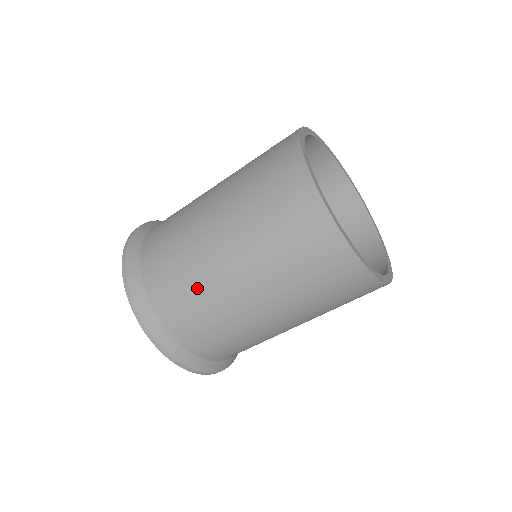
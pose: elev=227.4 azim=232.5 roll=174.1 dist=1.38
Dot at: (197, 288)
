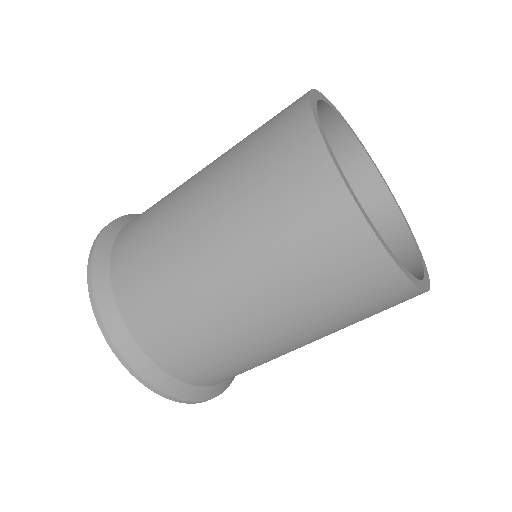
Dot at: (248, 363)
